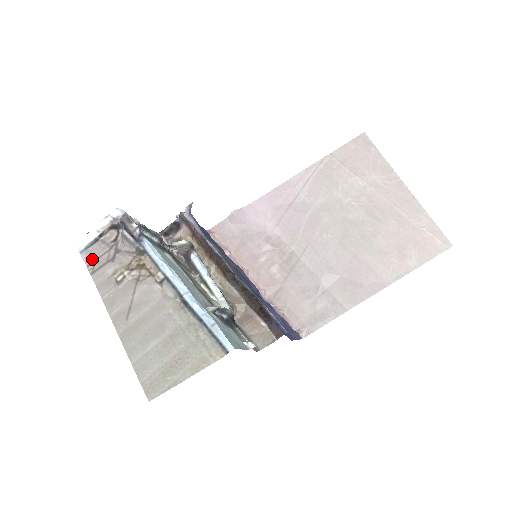
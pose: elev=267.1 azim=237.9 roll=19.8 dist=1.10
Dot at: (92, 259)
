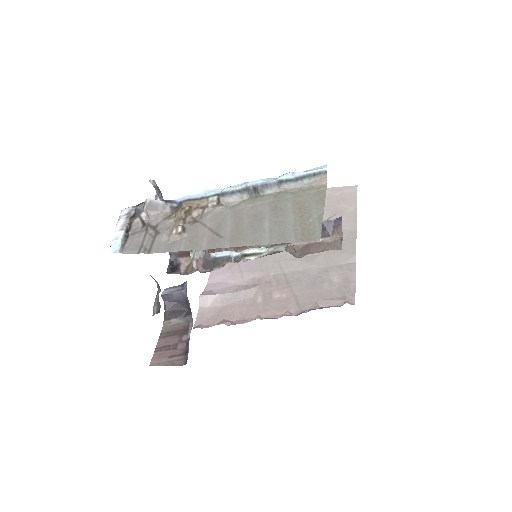
Dot at: (137, 248)
